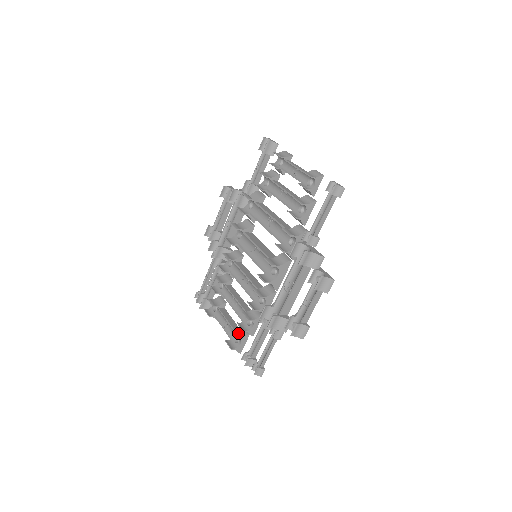
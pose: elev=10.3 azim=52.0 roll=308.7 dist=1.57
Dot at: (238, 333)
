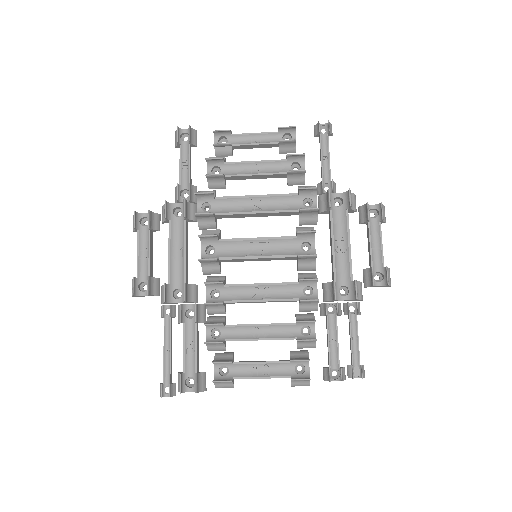
Dot at: (299, 358)
